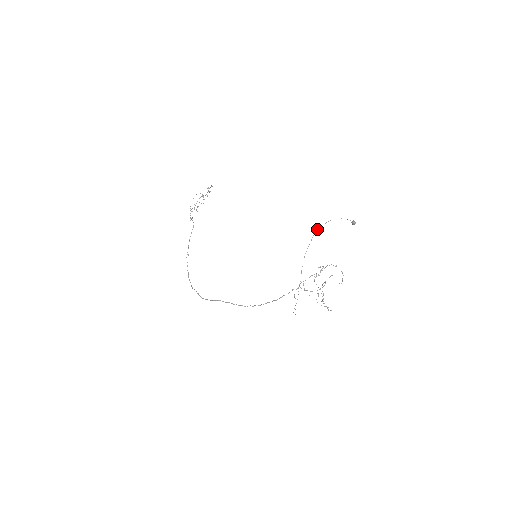
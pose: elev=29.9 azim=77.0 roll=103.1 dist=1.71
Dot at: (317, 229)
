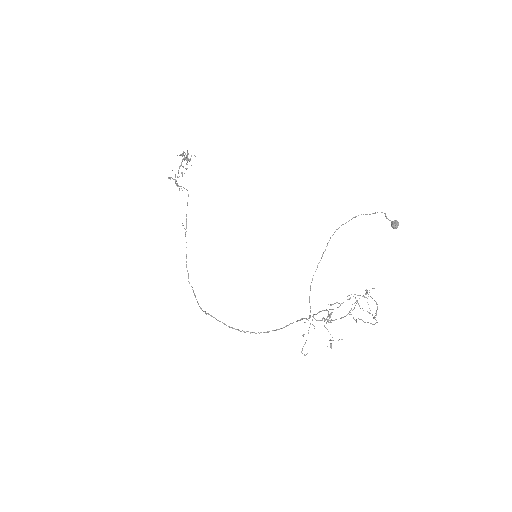
Dot at: (335, 231)
